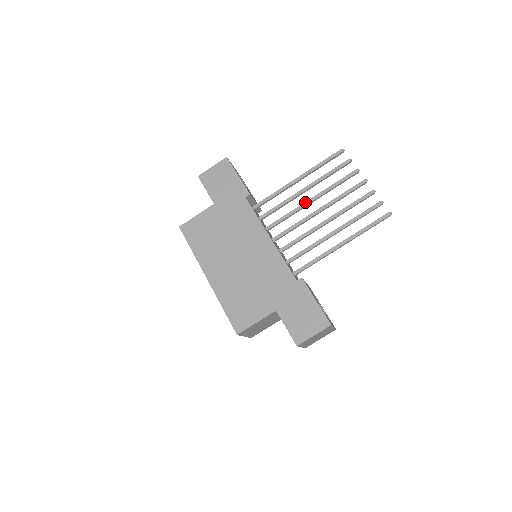
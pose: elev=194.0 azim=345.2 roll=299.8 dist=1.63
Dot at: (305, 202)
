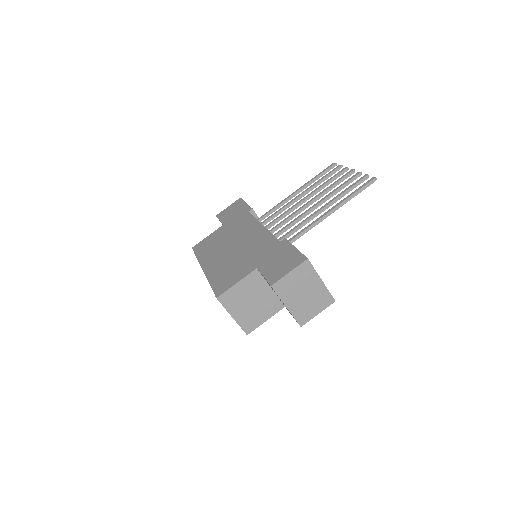
Dot at: (300, 201)
